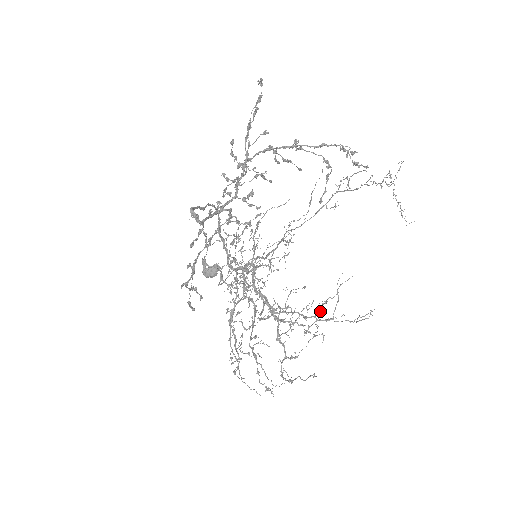
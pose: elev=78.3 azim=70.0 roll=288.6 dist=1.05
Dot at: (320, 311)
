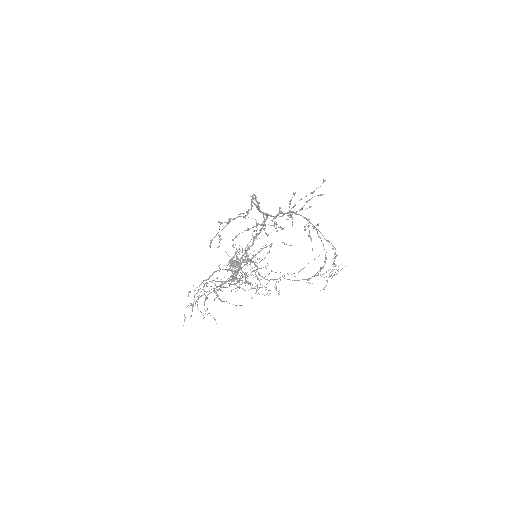
Dot at: occluded
